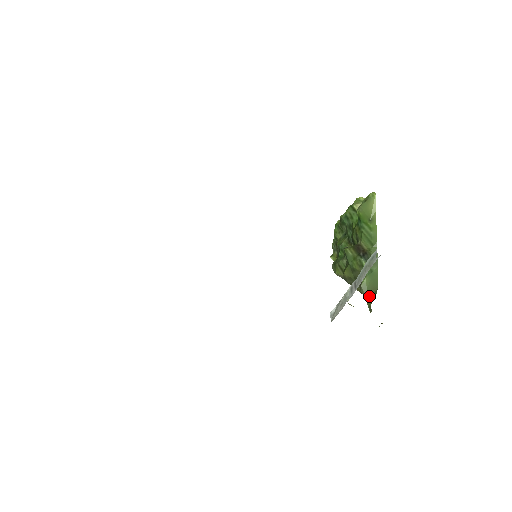
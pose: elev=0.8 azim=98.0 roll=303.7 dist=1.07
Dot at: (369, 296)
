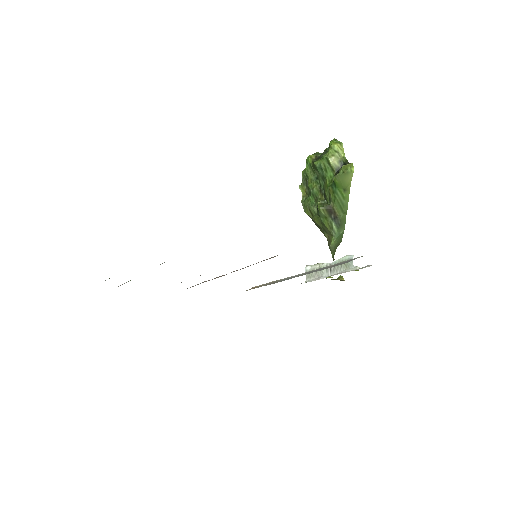
Dot at: (334, 250)
